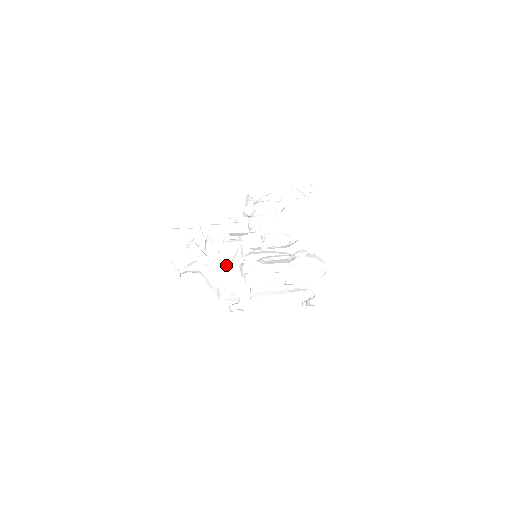
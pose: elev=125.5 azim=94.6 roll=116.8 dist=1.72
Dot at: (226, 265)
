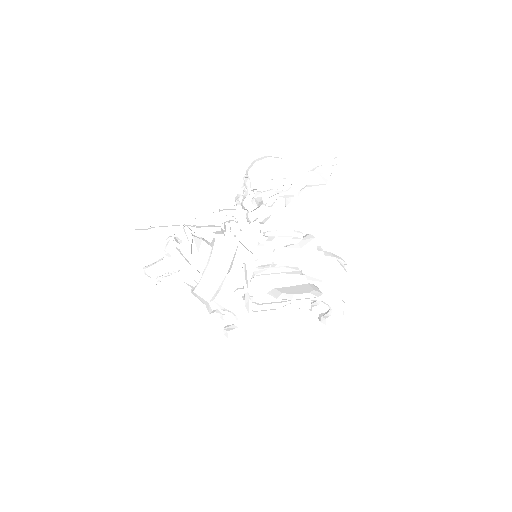
Dot at: (220, 280)
